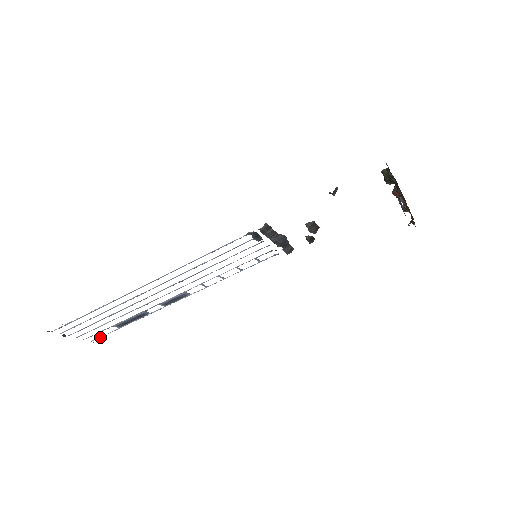
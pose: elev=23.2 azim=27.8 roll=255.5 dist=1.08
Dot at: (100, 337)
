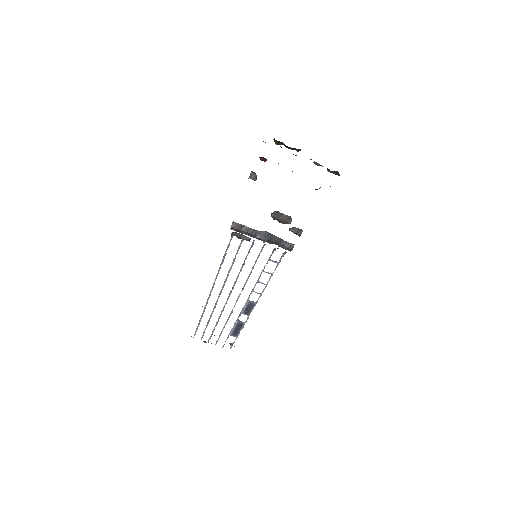
Dot at: (231, 346)
